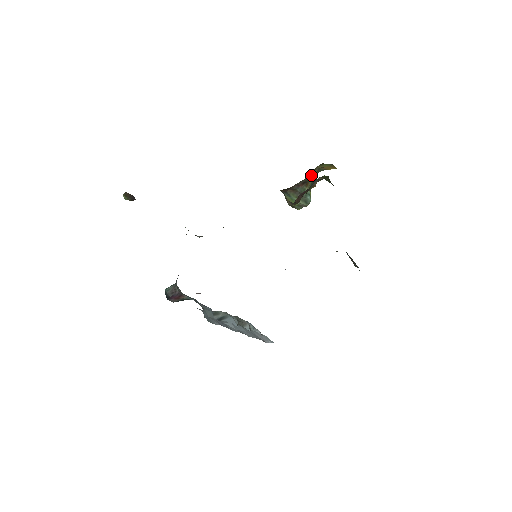
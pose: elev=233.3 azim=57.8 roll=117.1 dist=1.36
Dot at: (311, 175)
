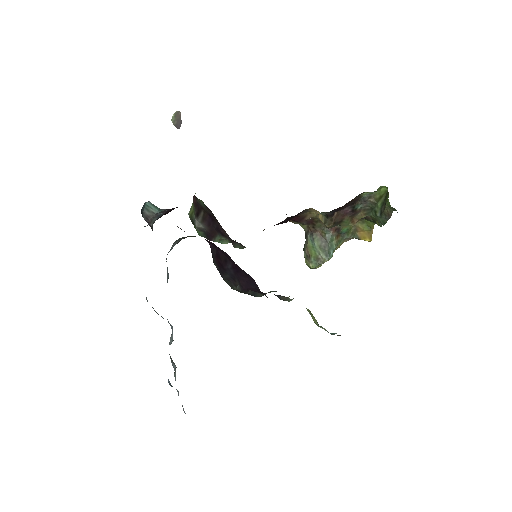
Dot at: occluded
